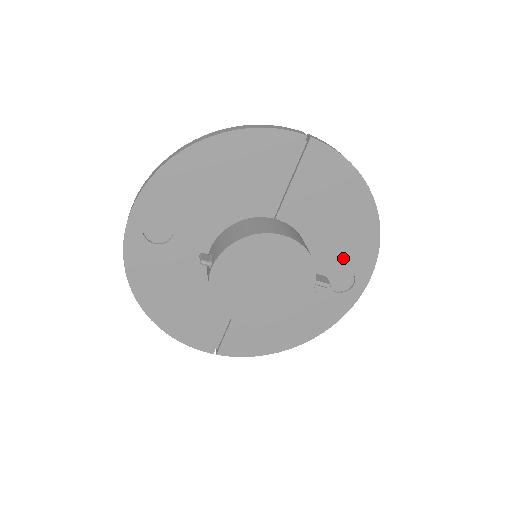
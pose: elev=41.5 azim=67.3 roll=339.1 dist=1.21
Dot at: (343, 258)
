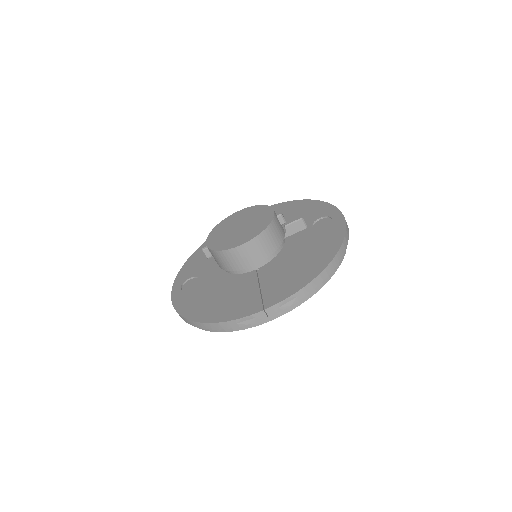
Dot at: (309, 219)
